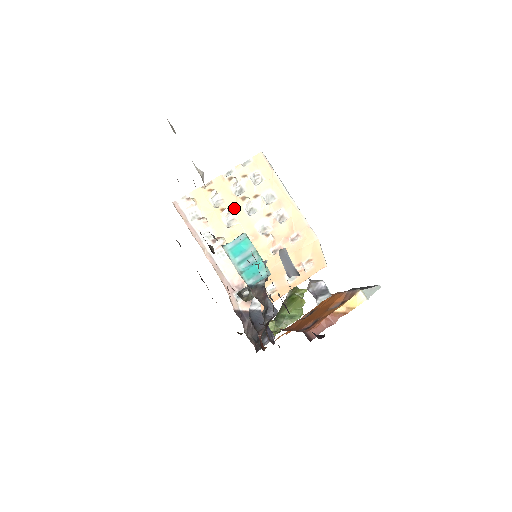
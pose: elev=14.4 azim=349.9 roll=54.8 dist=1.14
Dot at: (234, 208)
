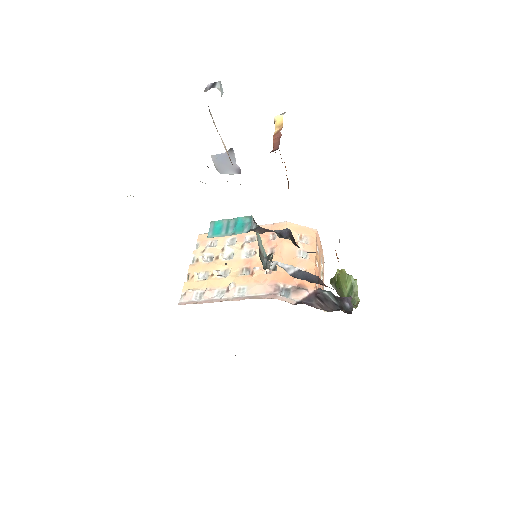
Dot at: (218, 267)
